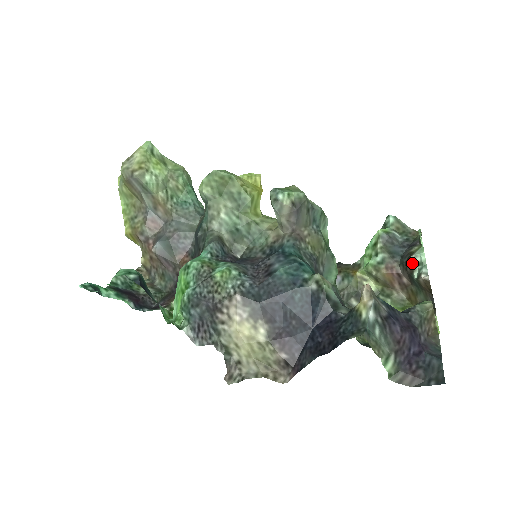
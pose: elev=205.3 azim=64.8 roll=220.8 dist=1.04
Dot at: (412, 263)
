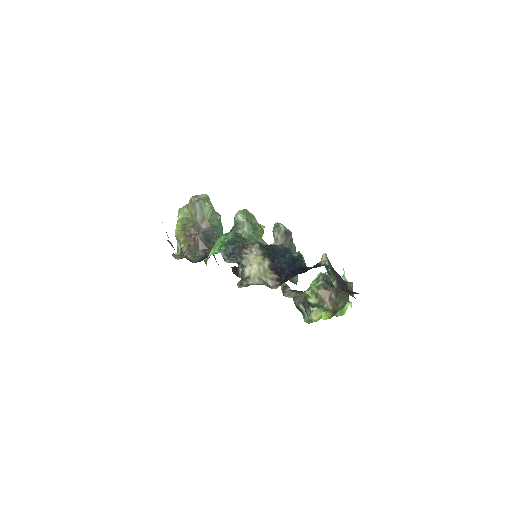
Dot at: occluded
